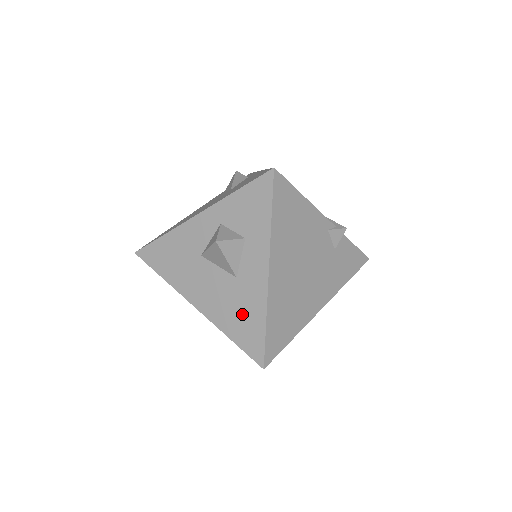
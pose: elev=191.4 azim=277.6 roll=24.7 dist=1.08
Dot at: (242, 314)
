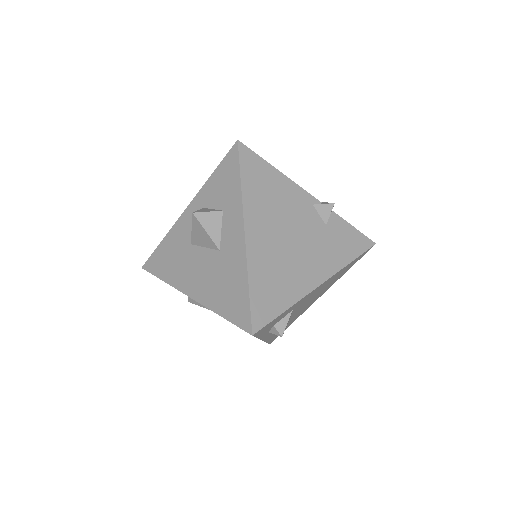
Dot at: (227, 284)
